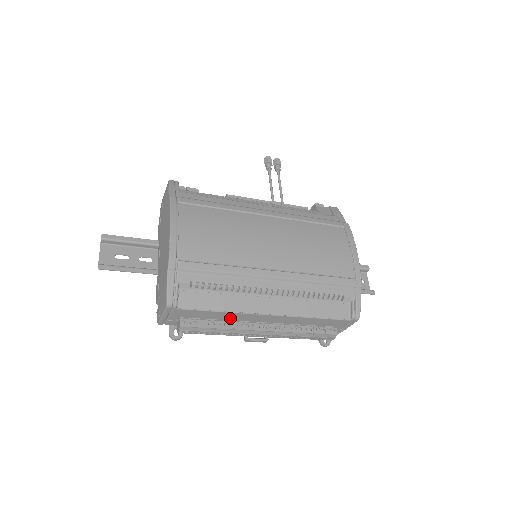
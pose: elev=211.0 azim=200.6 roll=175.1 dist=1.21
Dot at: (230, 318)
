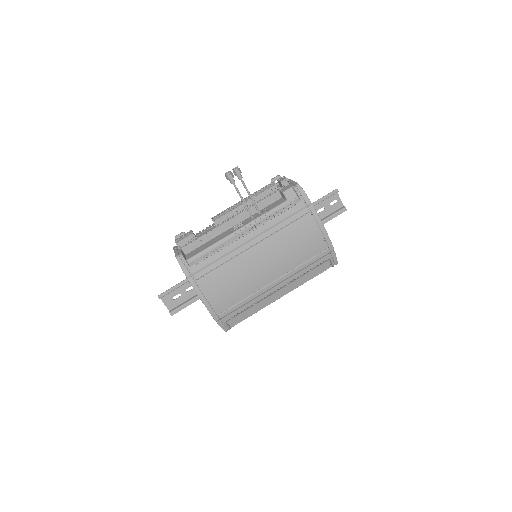
Dot at: occluded
